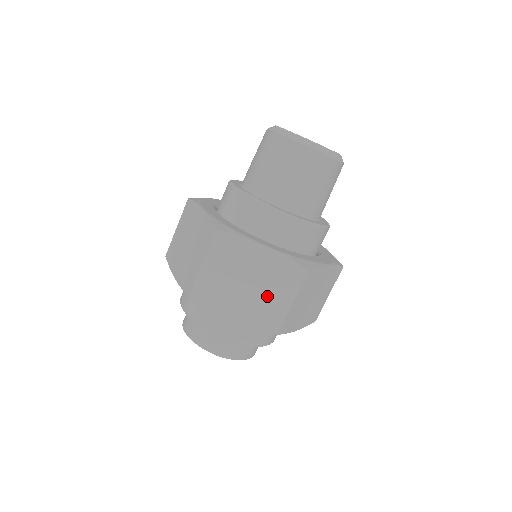
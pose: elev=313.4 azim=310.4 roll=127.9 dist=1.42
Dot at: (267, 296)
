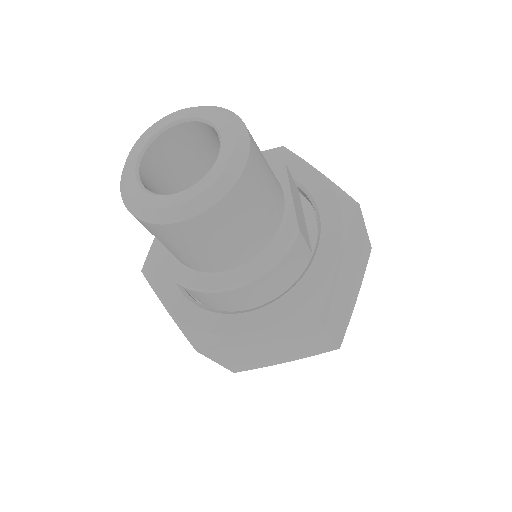
Dot at: occluded
